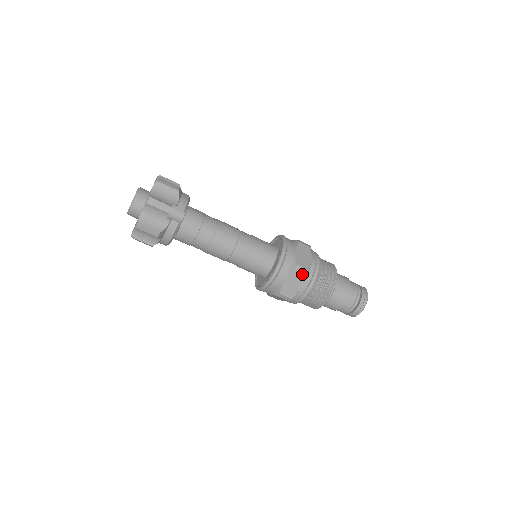
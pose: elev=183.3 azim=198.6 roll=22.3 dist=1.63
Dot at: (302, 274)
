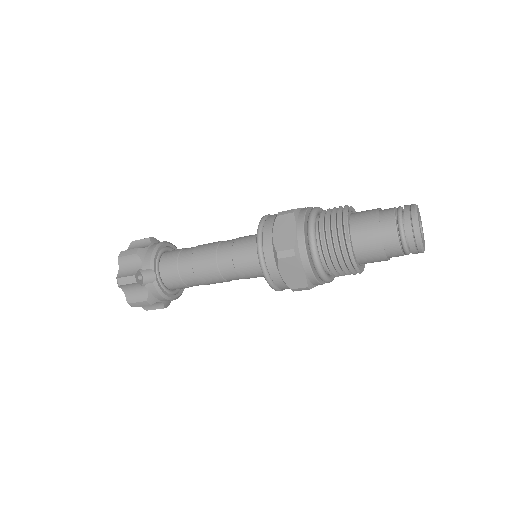
Dot at: (290, 258)
